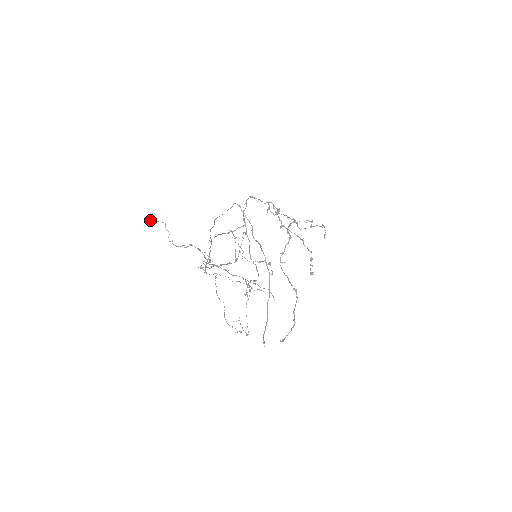
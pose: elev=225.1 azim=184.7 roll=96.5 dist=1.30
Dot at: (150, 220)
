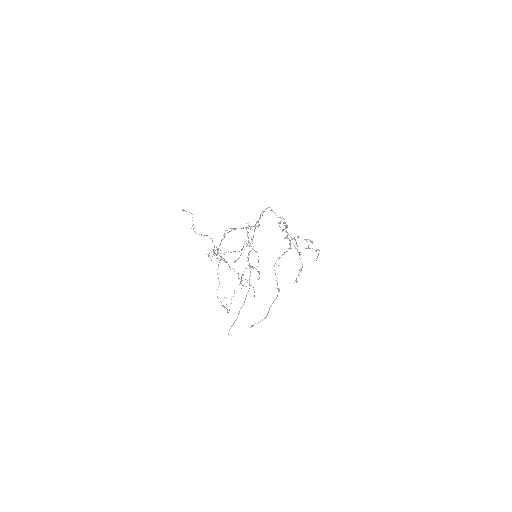
Dot at: (183, 210)
